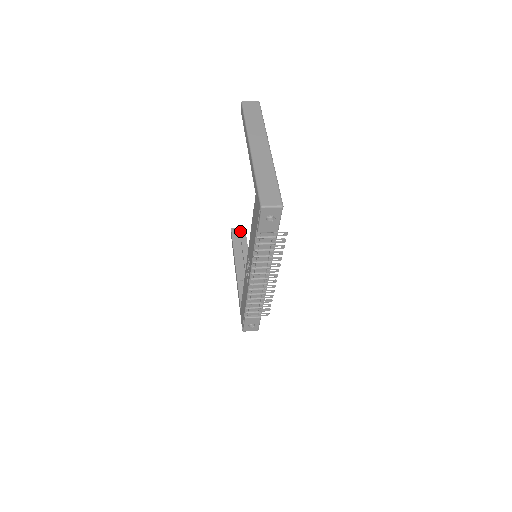
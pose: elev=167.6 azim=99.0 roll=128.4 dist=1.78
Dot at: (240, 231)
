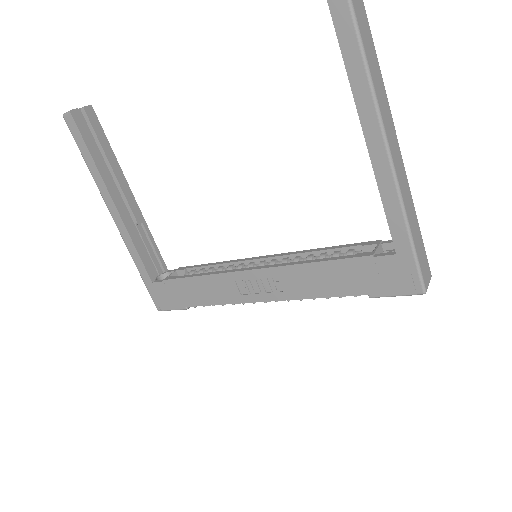
Dot at: (87, 115)
